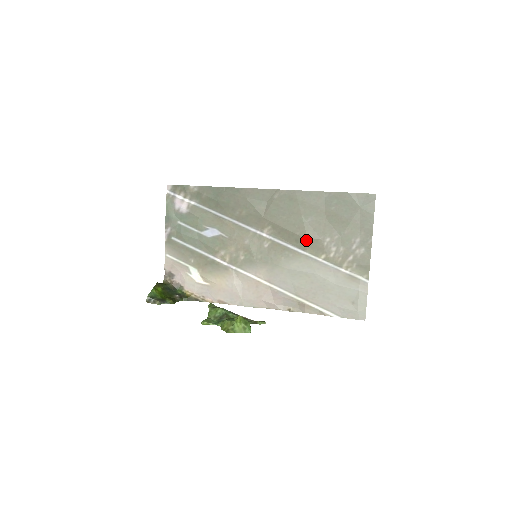
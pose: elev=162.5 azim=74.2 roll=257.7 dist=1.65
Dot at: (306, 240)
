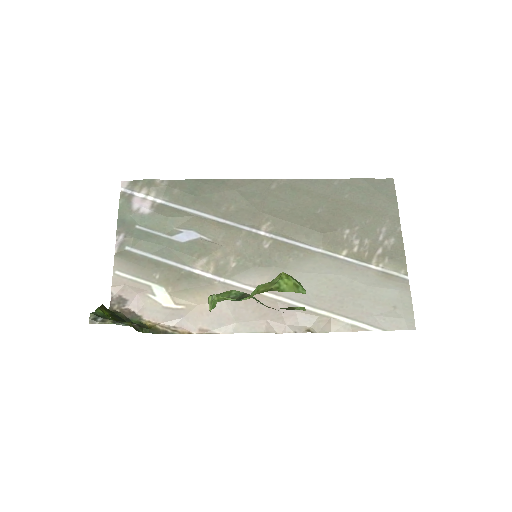
Dot at: (320, 233)
